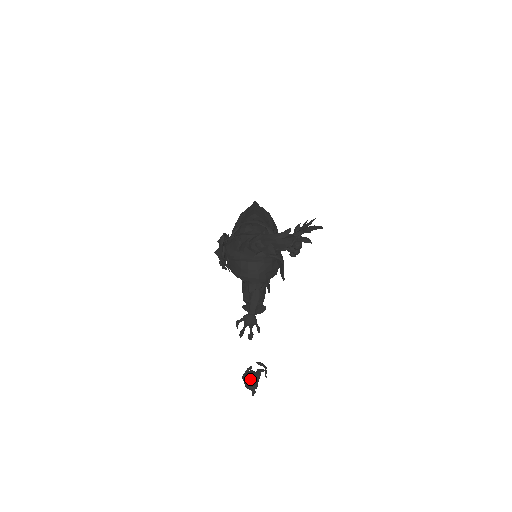
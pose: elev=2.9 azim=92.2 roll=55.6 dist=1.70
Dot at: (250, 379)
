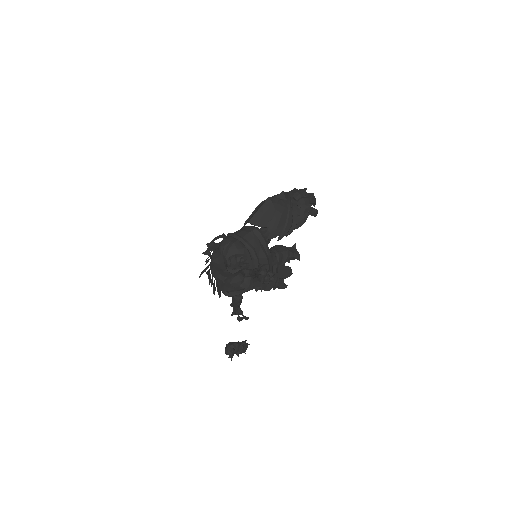
Dot at: (225, 352)
